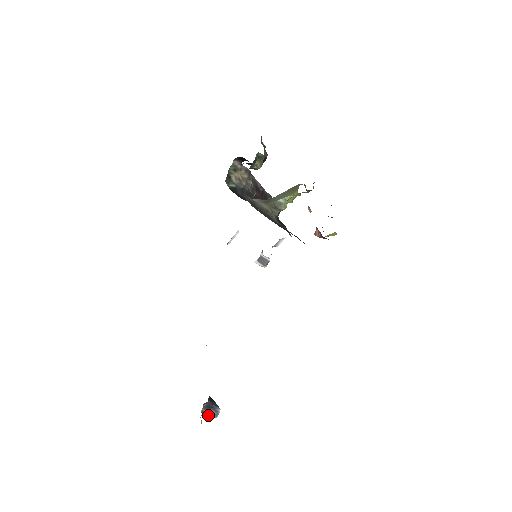
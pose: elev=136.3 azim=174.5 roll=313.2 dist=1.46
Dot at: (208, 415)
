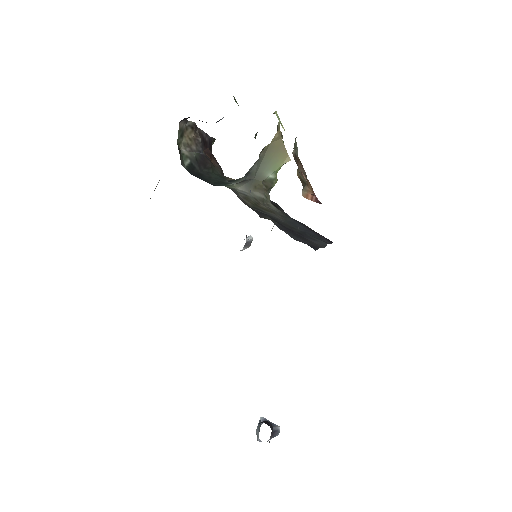
Dot at: (271, 438)
